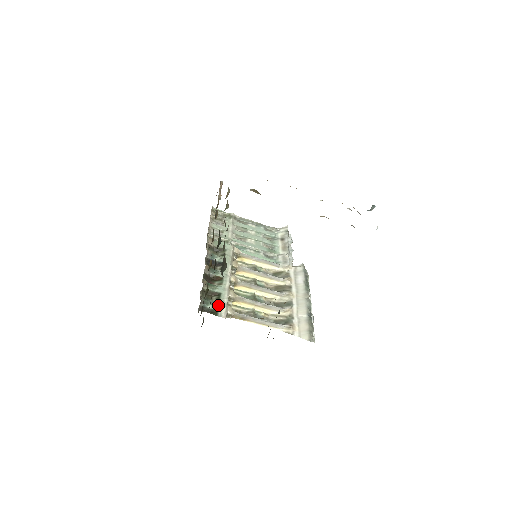
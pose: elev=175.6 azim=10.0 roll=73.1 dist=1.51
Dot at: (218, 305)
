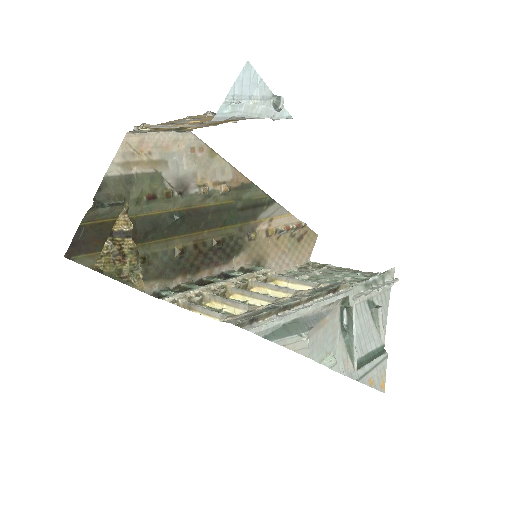
Dot at: (174, 293)
